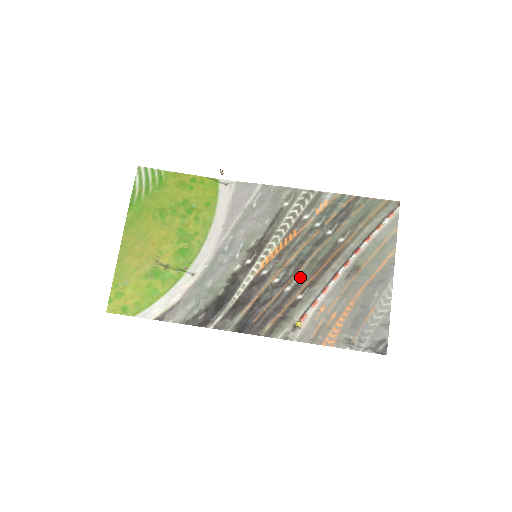
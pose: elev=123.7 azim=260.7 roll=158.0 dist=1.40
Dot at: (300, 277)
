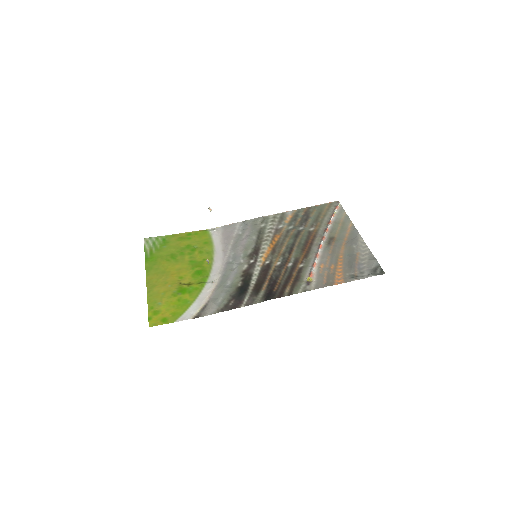
Dot at: (295, 256)
